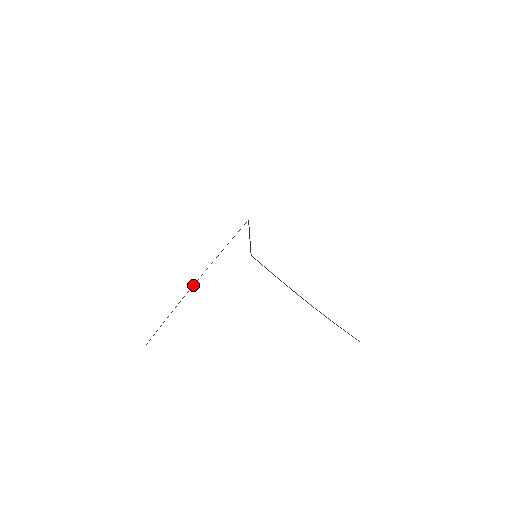
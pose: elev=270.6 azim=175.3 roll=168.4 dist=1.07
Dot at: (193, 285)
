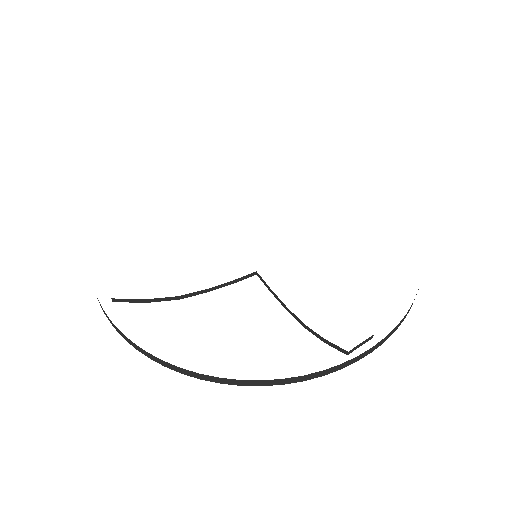
Dot at: occluded
